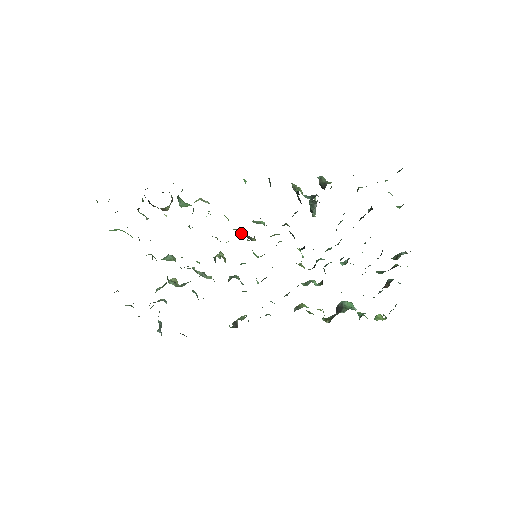
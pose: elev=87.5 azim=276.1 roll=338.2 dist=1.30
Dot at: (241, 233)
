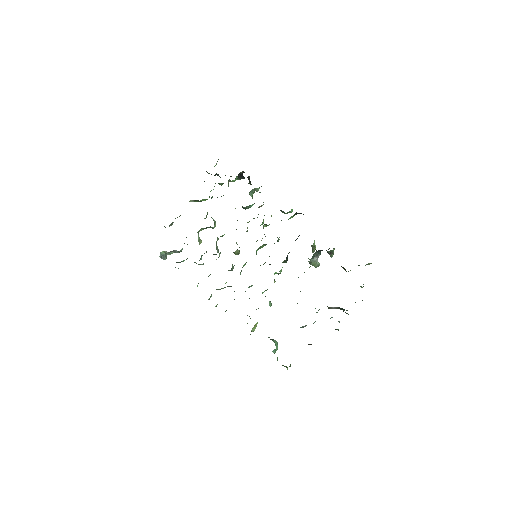
Dot at: (263, 226)
